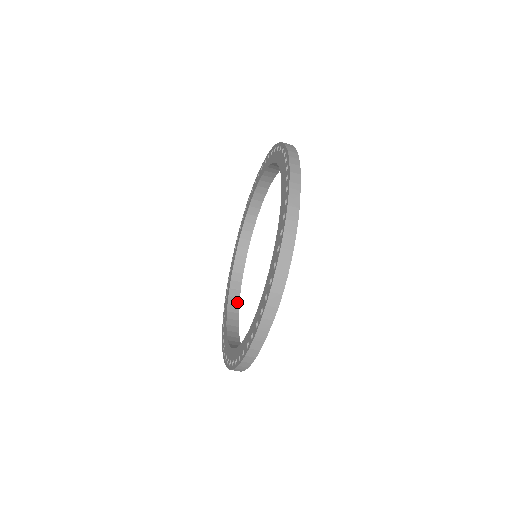
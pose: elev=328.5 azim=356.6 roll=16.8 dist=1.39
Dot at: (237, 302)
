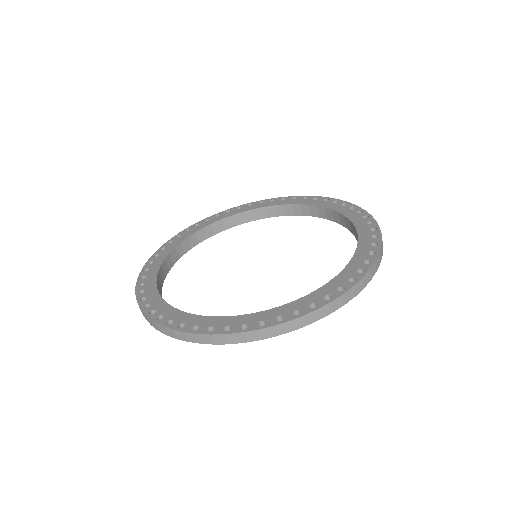
Dot at: (226, 227)
